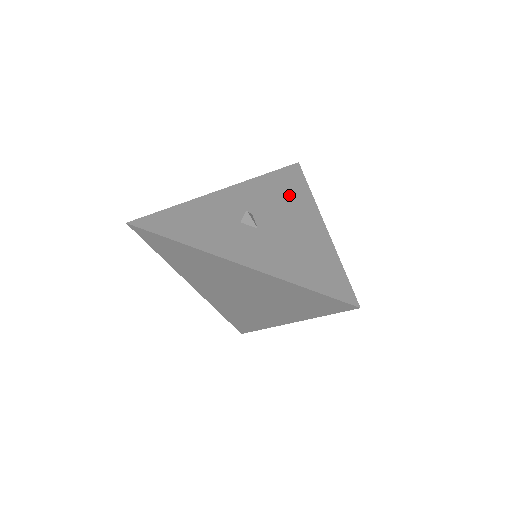
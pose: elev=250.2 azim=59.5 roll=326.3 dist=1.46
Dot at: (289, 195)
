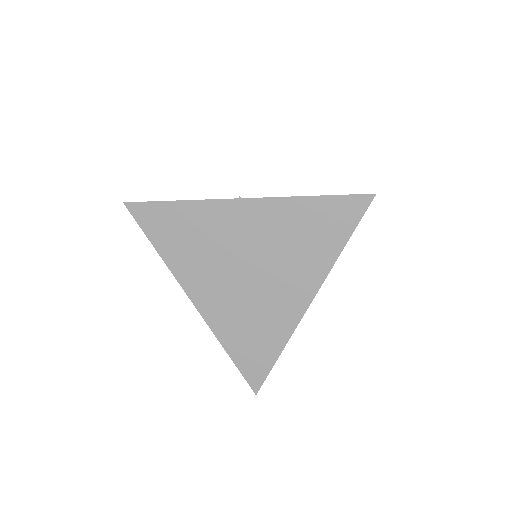
Dot at: occluded
